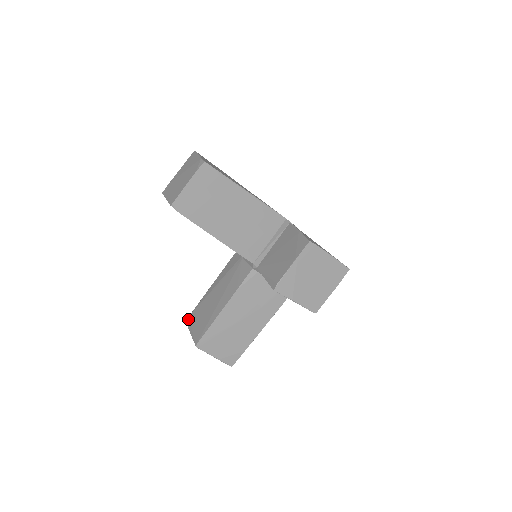
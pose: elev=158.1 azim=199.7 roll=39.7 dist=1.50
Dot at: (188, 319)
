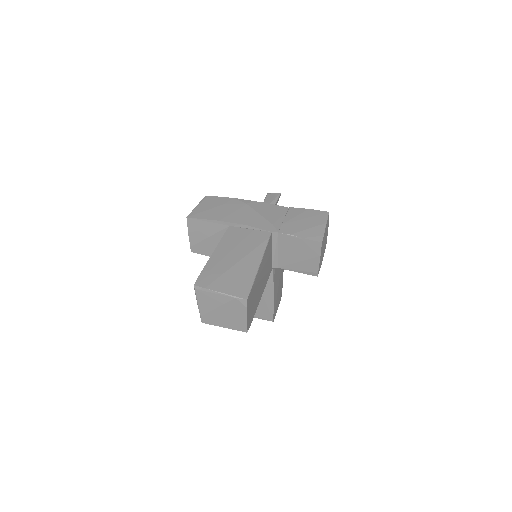
Dot at: occluded
